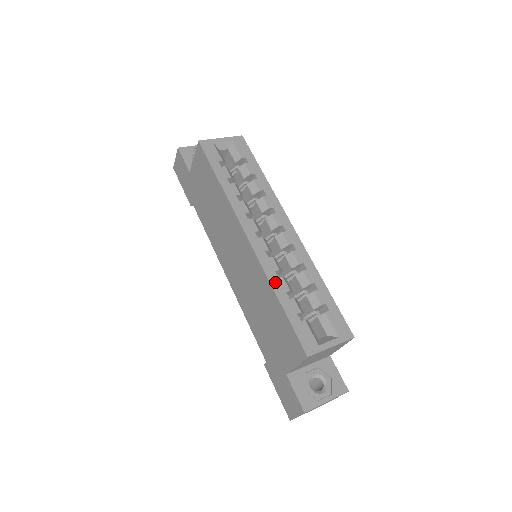
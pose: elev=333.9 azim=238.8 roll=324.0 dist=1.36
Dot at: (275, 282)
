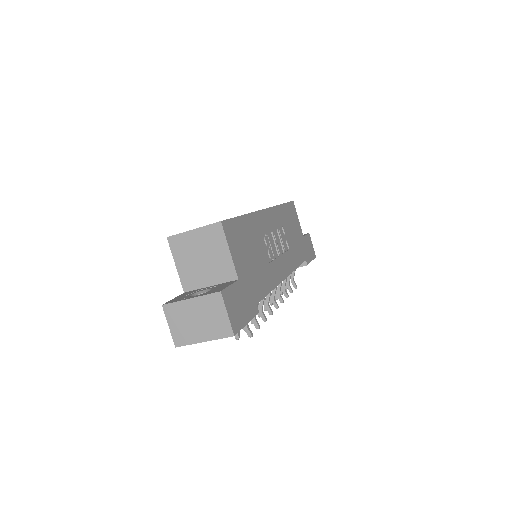
Dot at: occluded
